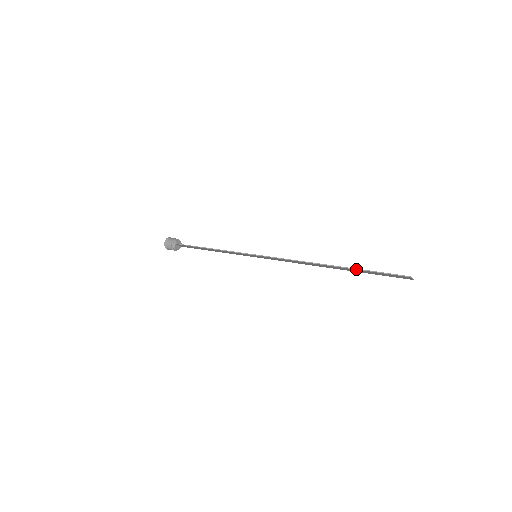
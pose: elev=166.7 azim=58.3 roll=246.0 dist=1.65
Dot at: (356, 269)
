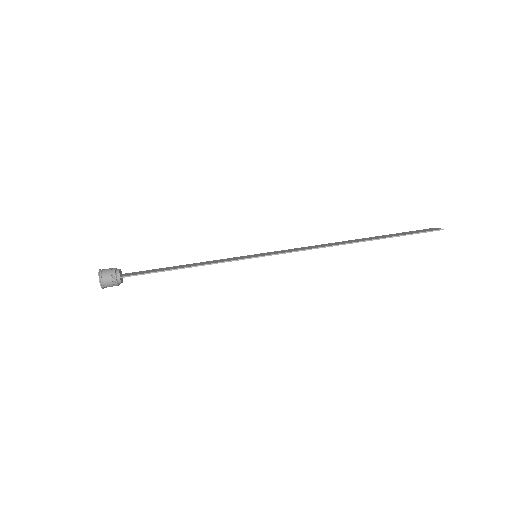
Dot at: occluded
